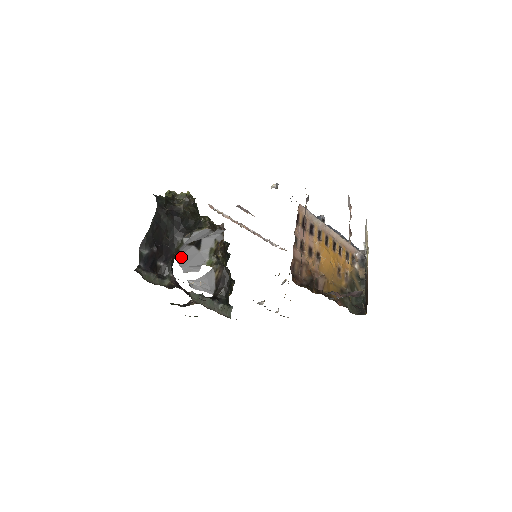
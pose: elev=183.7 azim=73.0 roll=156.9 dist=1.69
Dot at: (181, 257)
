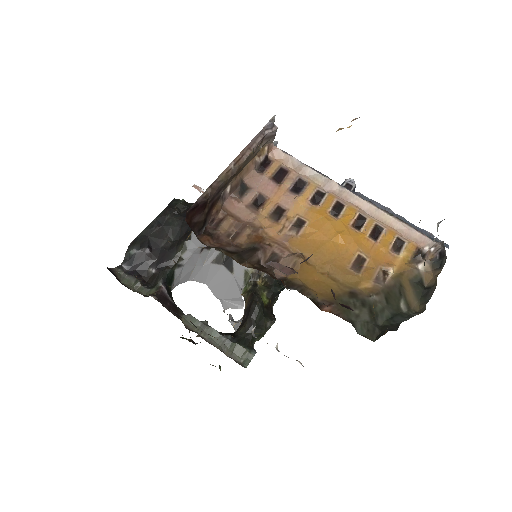
Dot at: (213, 283)
